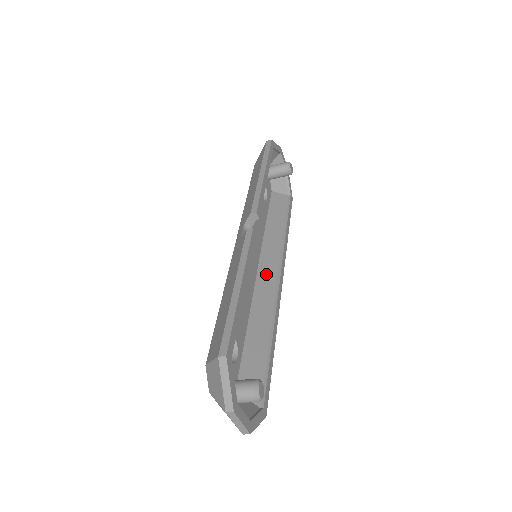
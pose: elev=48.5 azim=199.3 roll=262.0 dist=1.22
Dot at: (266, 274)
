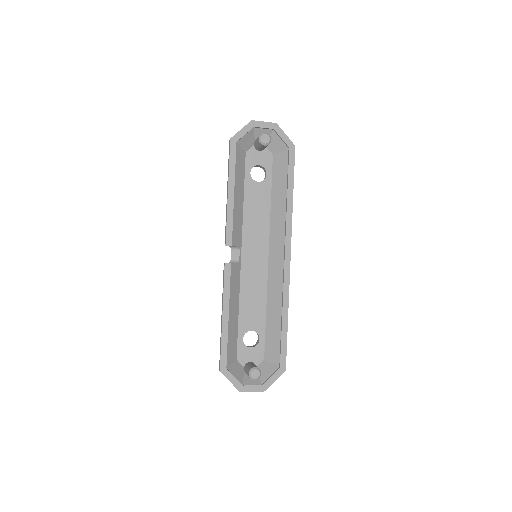
Dot at: (275, 258)
